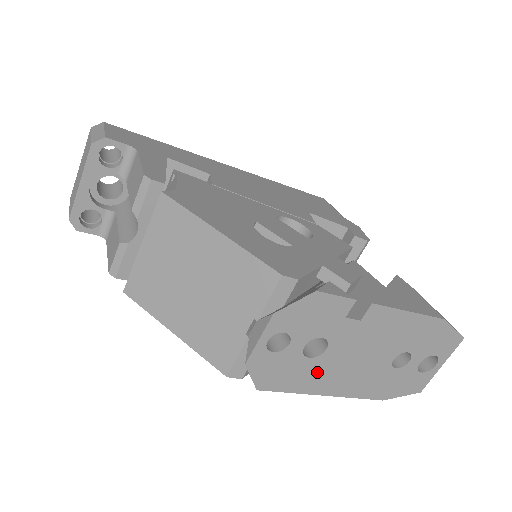
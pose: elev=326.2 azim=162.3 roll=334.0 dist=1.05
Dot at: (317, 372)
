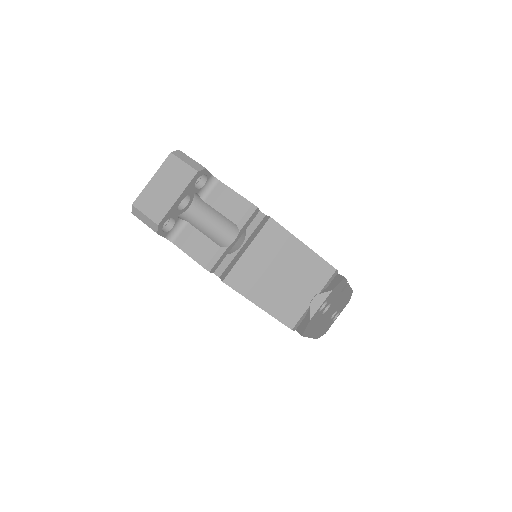
Dot at: (318, 323)
